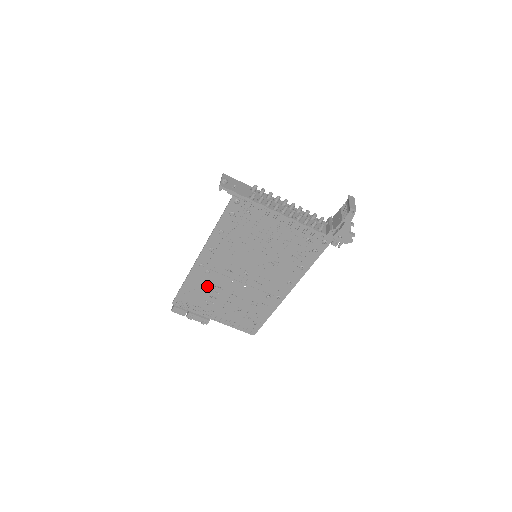
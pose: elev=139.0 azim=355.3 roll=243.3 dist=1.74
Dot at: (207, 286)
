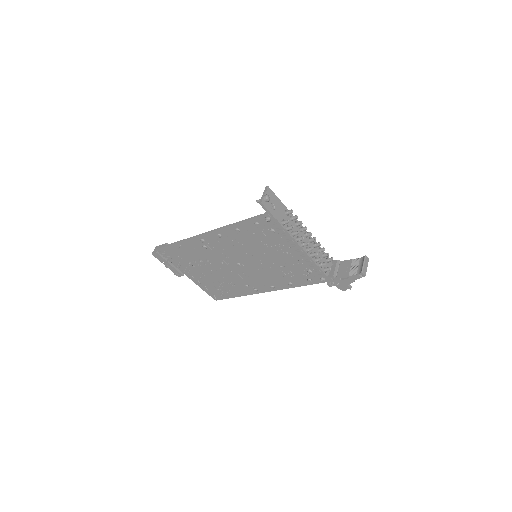
Dot at: (197, 254)
